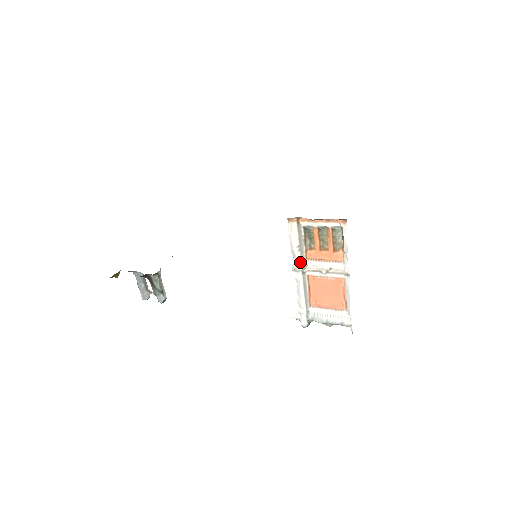
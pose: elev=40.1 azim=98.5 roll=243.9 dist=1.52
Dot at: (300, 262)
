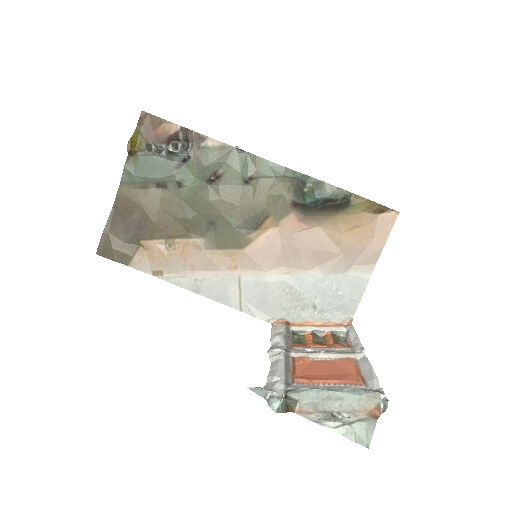
Dot at: (284, 344)
